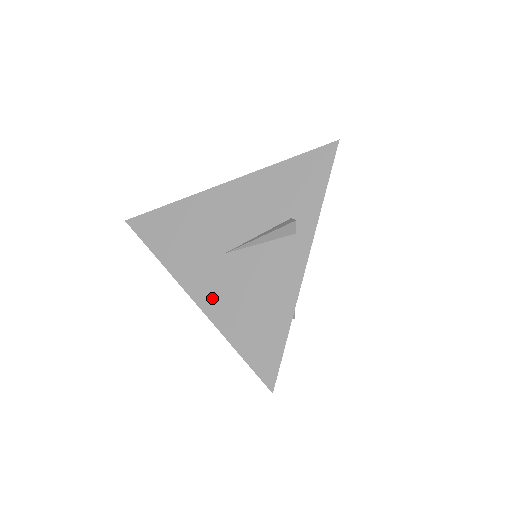
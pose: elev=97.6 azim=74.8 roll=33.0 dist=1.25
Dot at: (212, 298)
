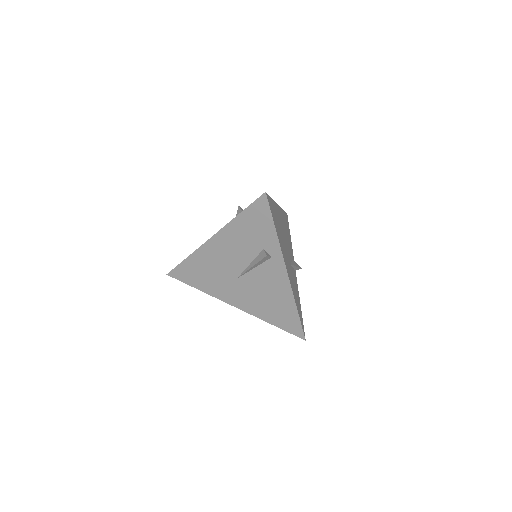
Dot at: (245, 304)
